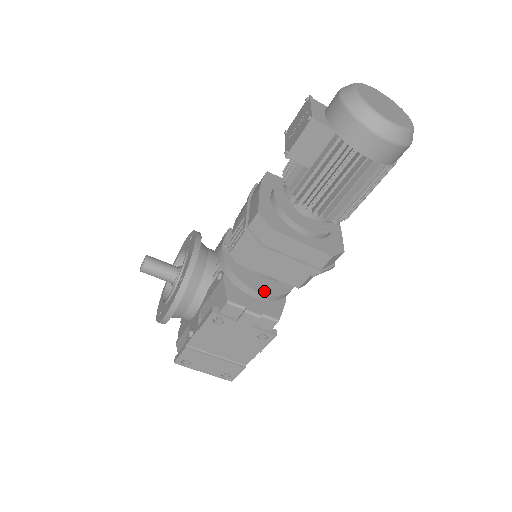
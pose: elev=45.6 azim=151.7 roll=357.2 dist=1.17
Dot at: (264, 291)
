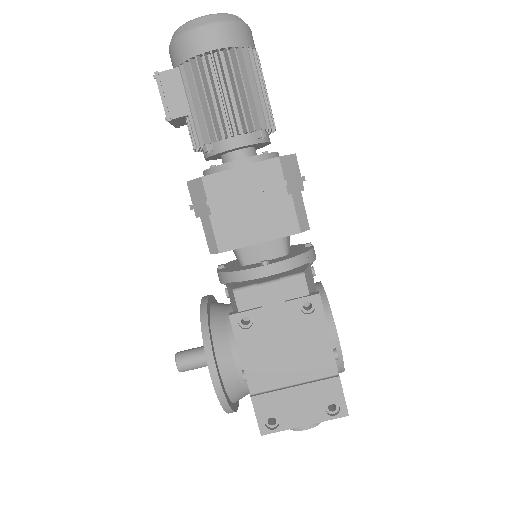
Dot at: (271, 263)
